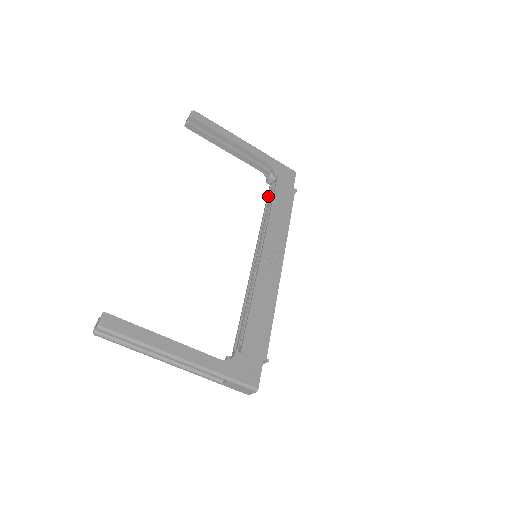
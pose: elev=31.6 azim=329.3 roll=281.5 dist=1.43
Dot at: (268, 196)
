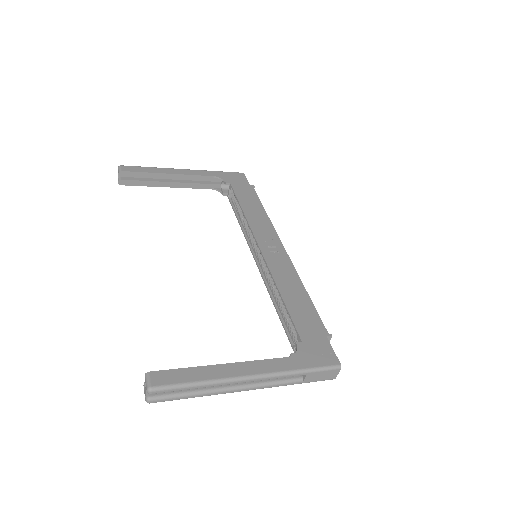
Dot at: (232, 205)
